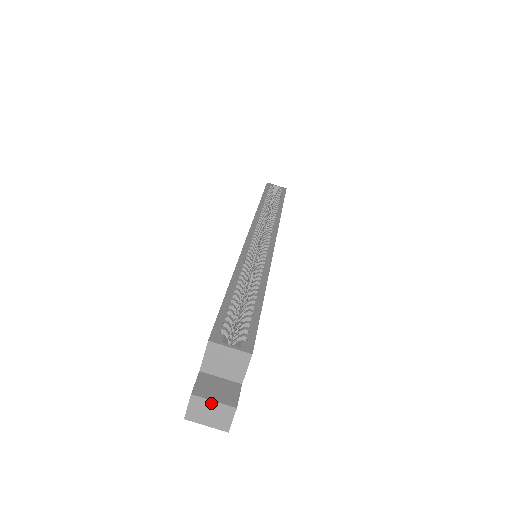
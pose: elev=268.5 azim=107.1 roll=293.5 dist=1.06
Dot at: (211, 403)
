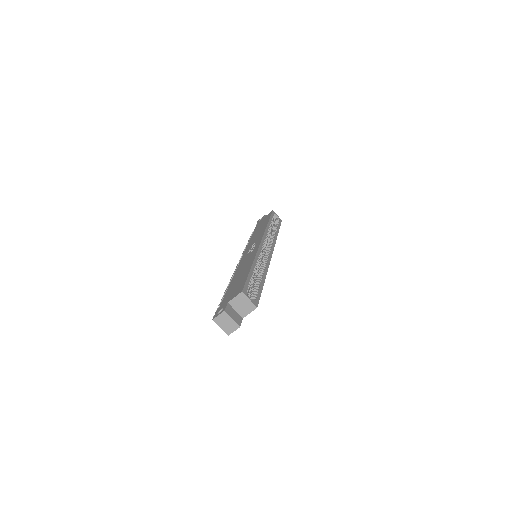
Dot at: (230, 319)
